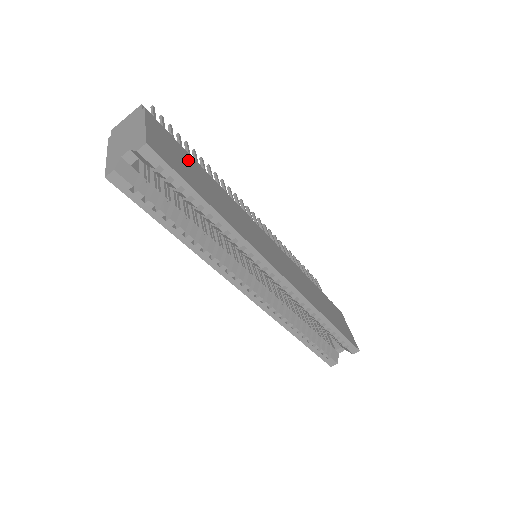
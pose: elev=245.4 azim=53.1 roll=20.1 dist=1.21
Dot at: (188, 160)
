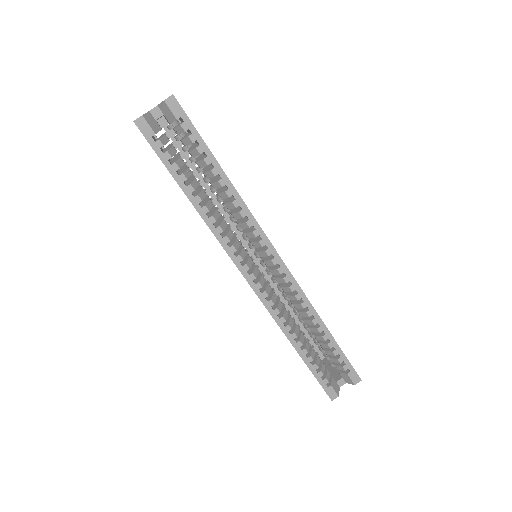
Dot at: occluded
